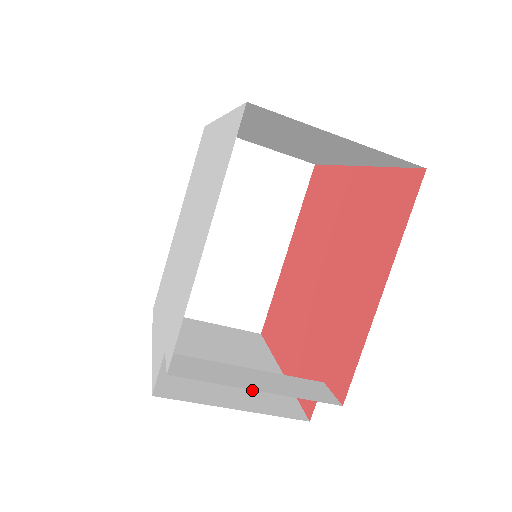
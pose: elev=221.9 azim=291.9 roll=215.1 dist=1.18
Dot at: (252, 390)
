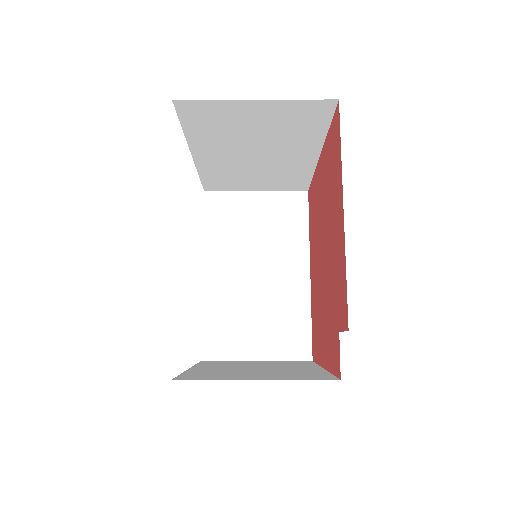
Dot at: (282, 374)
